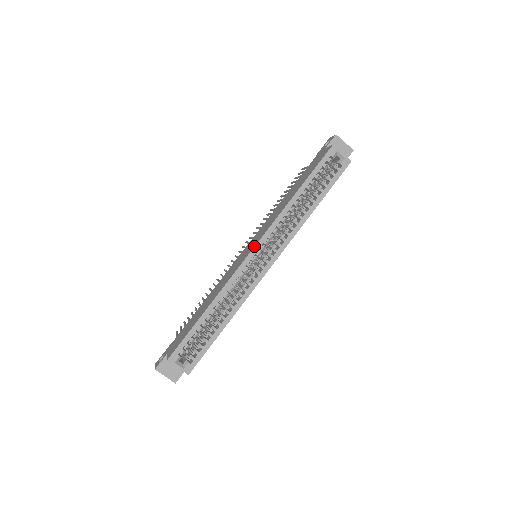
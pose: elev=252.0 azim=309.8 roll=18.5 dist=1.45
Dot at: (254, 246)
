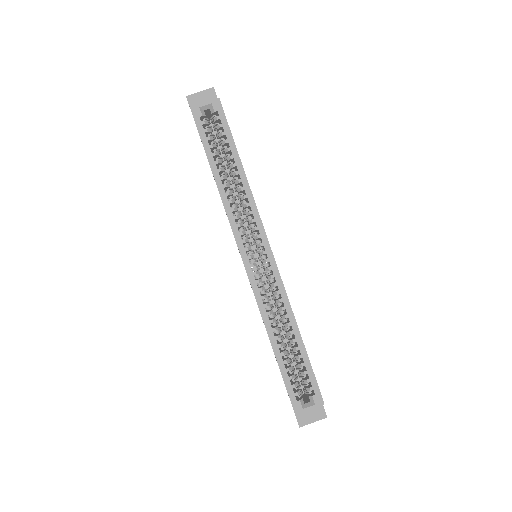
Dot at: occluded
